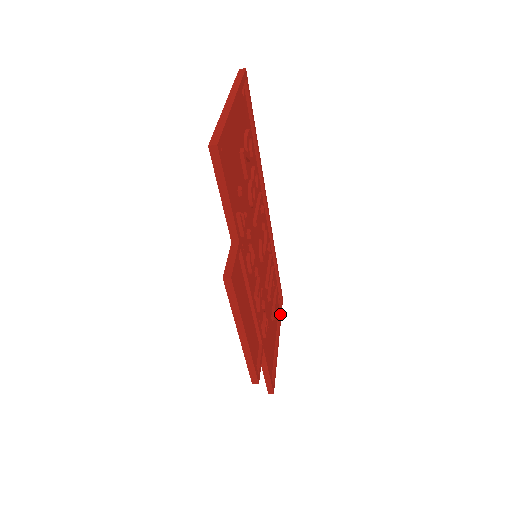
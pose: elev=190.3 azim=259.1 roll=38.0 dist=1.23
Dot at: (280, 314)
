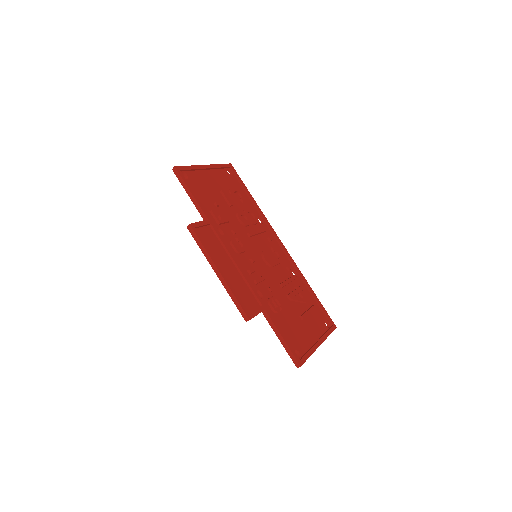
Dot at: (327, 331)
